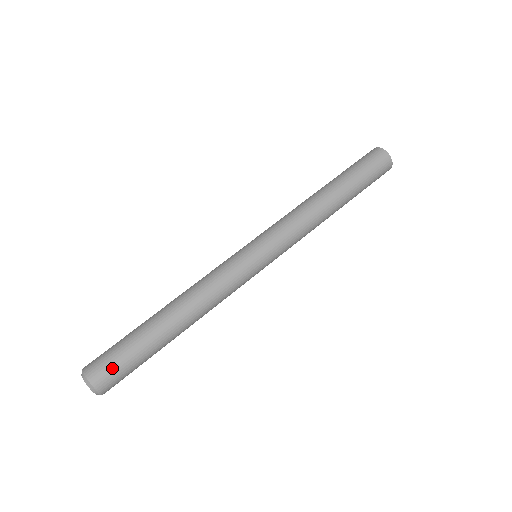
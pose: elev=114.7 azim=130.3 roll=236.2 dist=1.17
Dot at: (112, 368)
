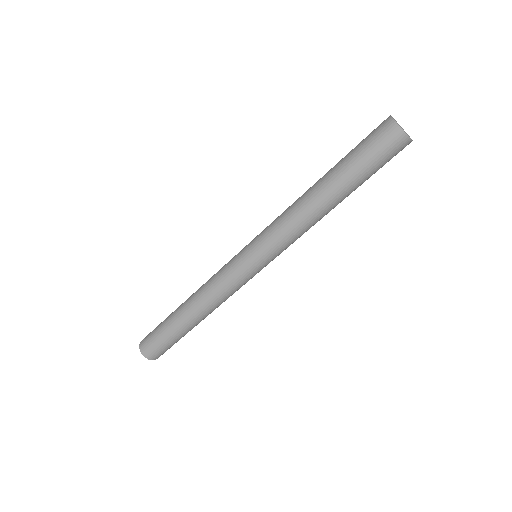
Dot at: occluded
